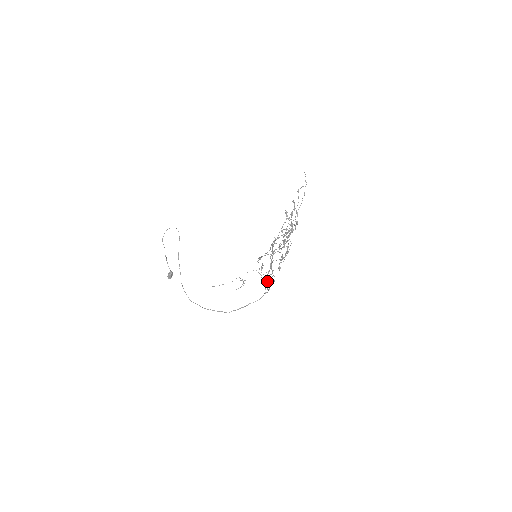
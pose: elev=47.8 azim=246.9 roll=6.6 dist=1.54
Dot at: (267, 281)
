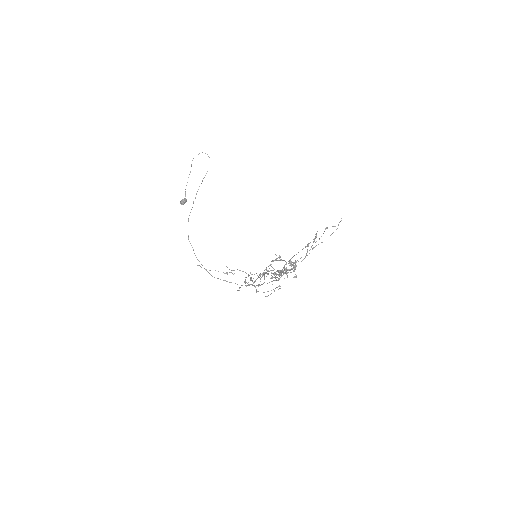
Dot at: occluded
